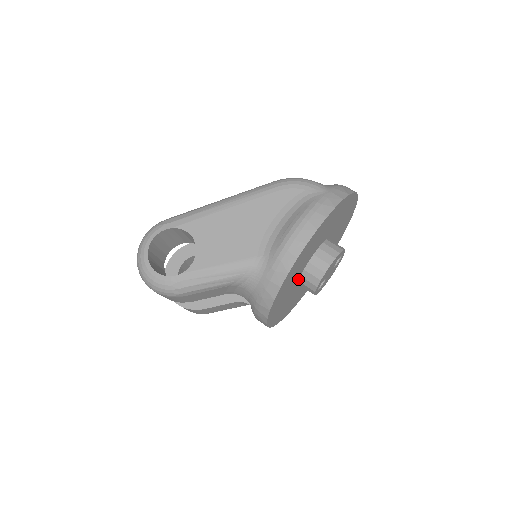
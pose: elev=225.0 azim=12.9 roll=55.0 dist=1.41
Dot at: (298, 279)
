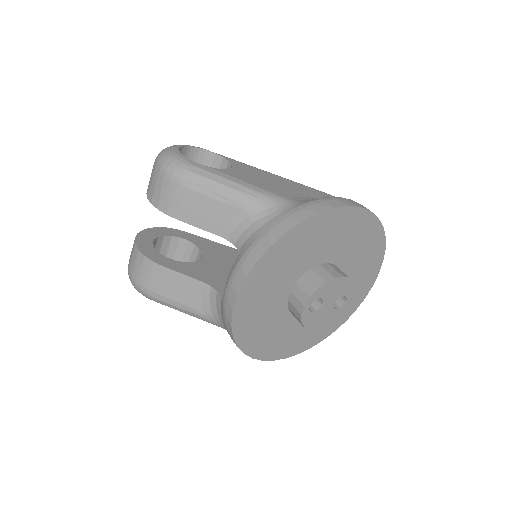
Dot at: (298, 276)
